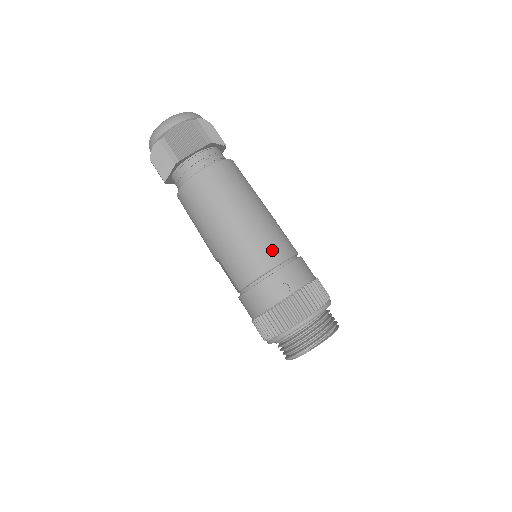
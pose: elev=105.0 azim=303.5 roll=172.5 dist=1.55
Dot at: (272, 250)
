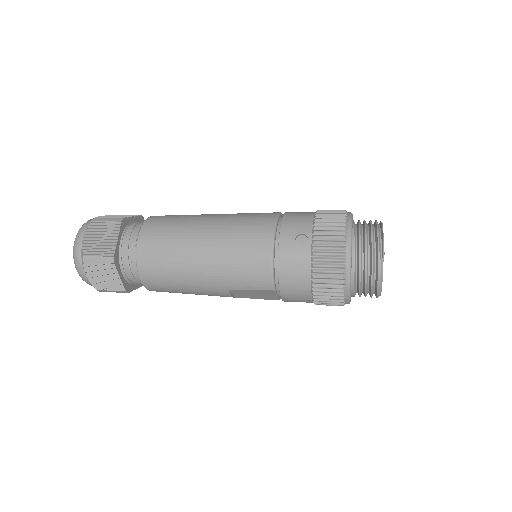
Dot at: (257, 228)
